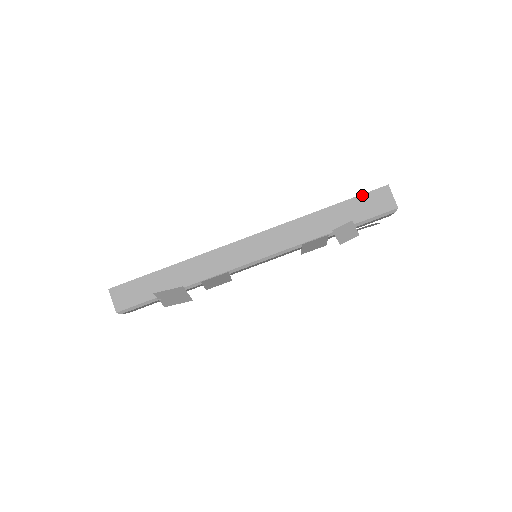
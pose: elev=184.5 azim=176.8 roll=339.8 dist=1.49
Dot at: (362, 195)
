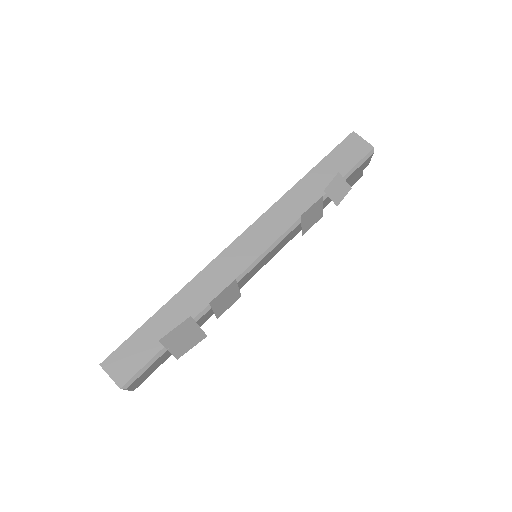
Dot at: (334, 150)
